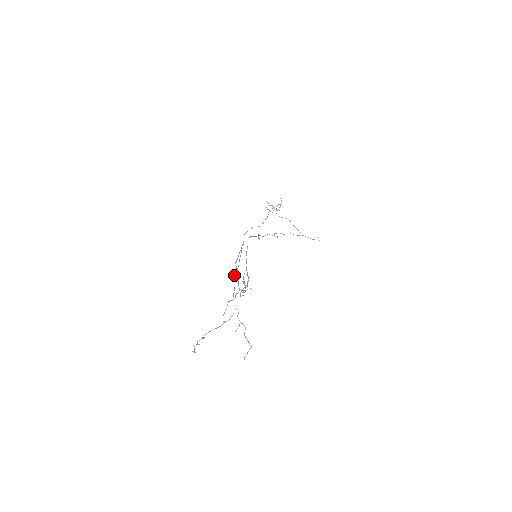
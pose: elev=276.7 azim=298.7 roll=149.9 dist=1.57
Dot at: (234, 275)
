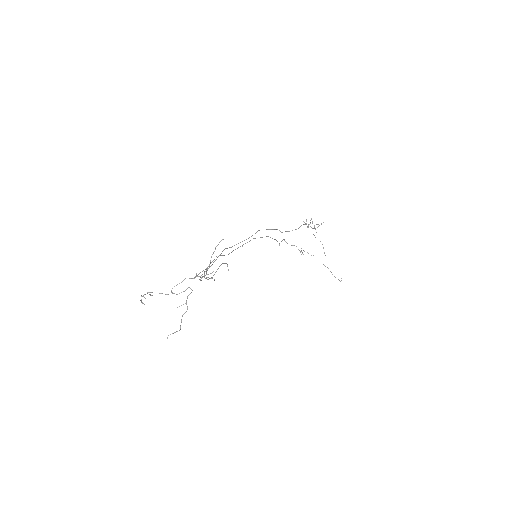
Dot at: (214, 259)
